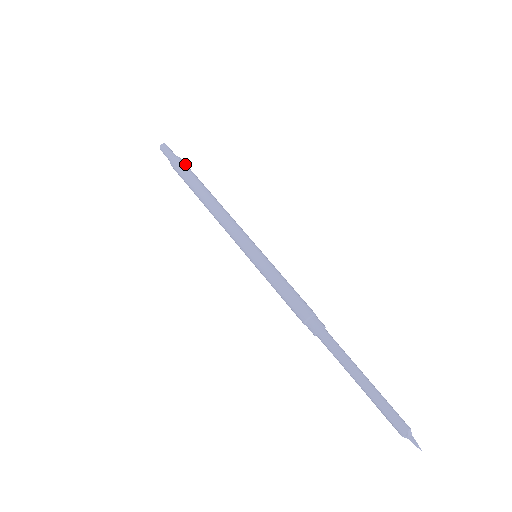
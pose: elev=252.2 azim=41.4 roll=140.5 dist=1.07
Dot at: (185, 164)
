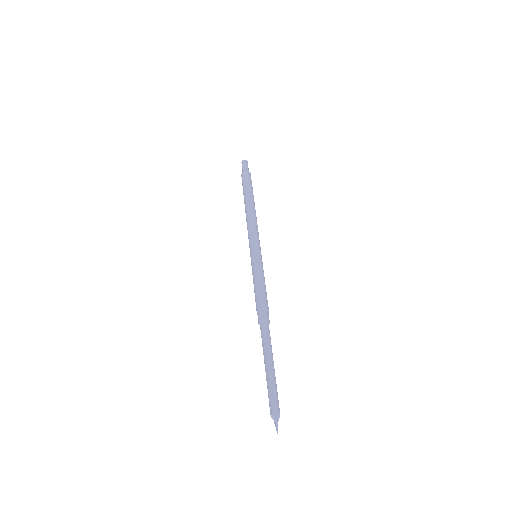
Dot at: (251, 180)
